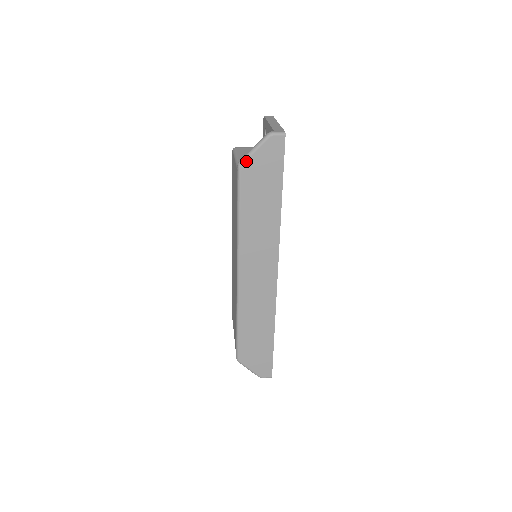
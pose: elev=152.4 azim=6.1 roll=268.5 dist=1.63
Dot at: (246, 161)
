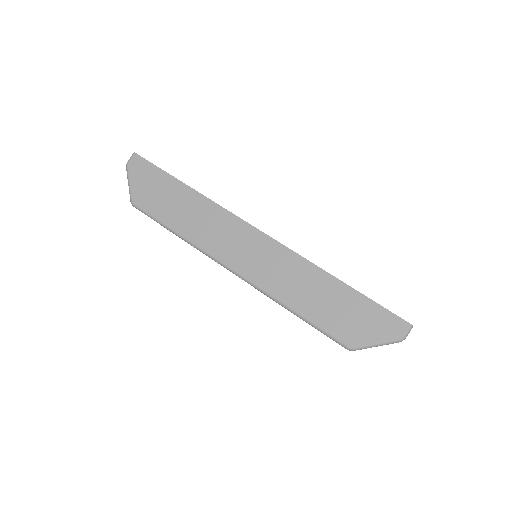
Dot at: (132, 196)
